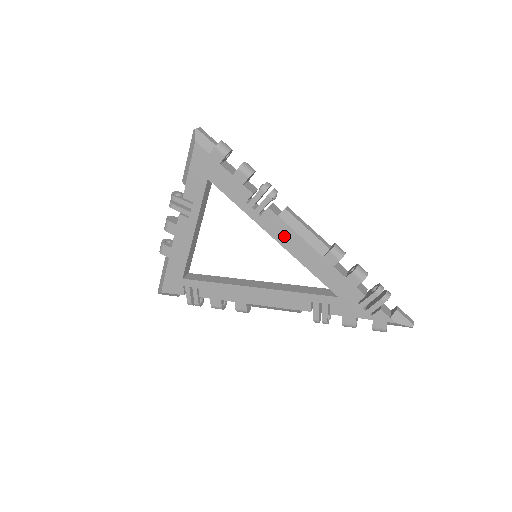
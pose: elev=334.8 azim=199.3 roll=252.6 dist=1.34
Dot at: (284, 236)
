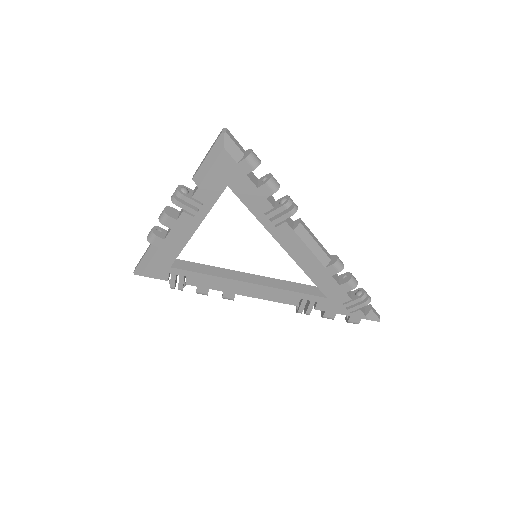
Dot at: (294, 247)
